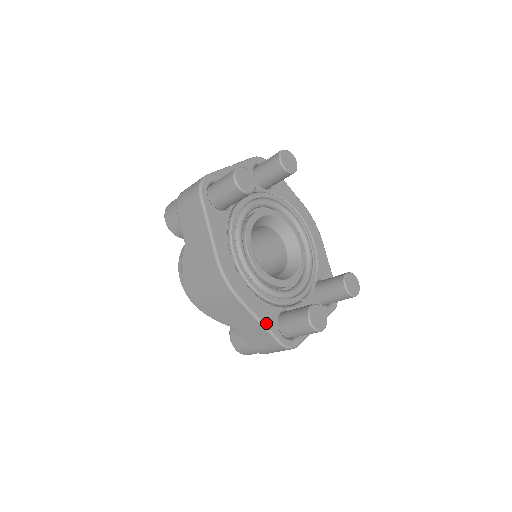
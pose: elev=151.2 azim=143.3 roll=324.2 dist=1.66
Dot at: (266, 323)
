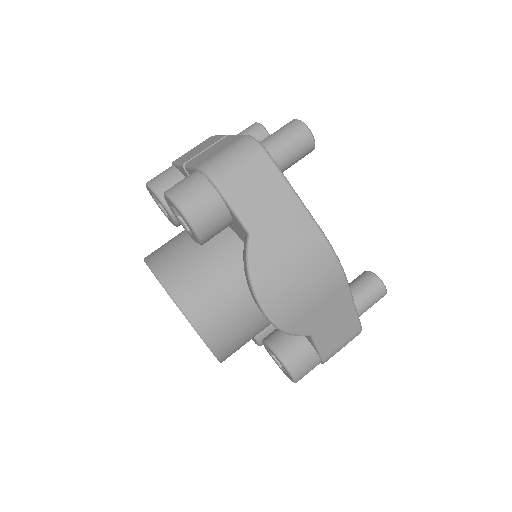
Dot at: occluded
